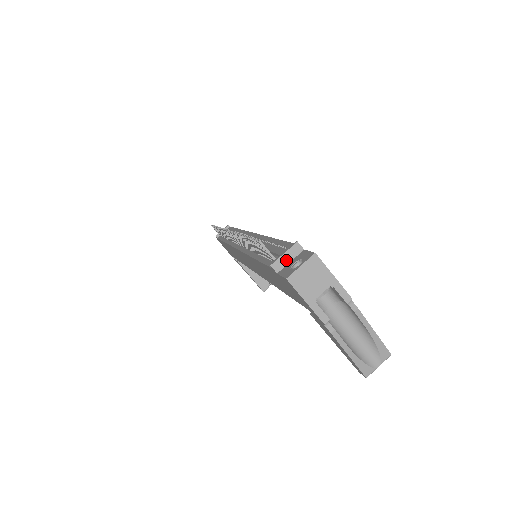
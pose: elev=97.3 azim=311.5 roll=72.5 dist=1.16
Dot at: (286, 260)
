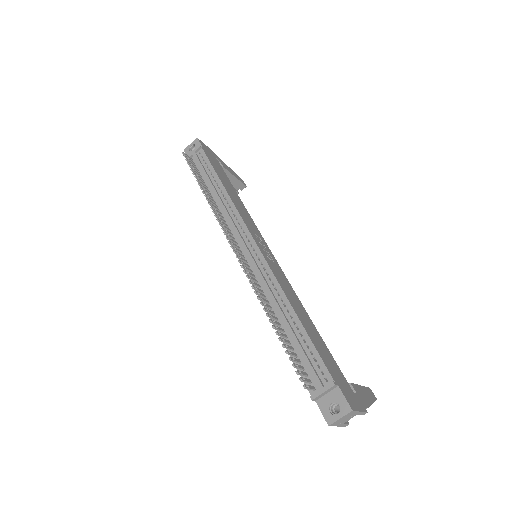
Dot at: (324, 394)
